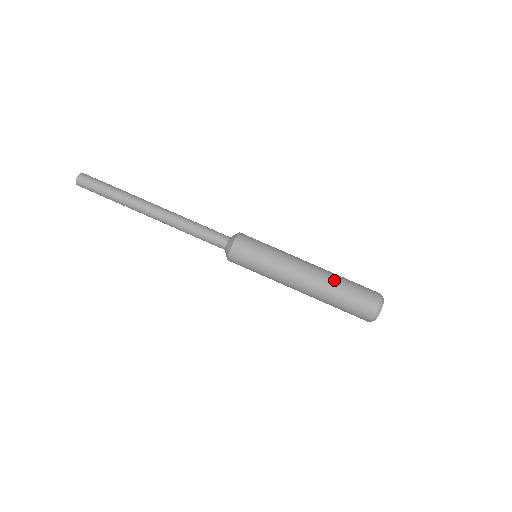
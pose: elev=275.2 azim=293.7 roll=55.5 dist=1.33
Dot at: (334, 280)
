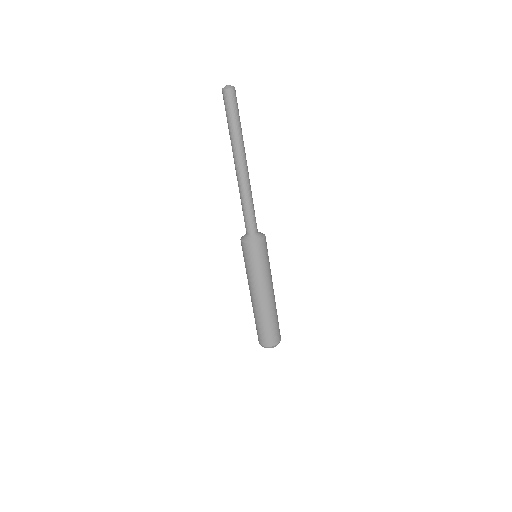
Dot at: (270, 315)
